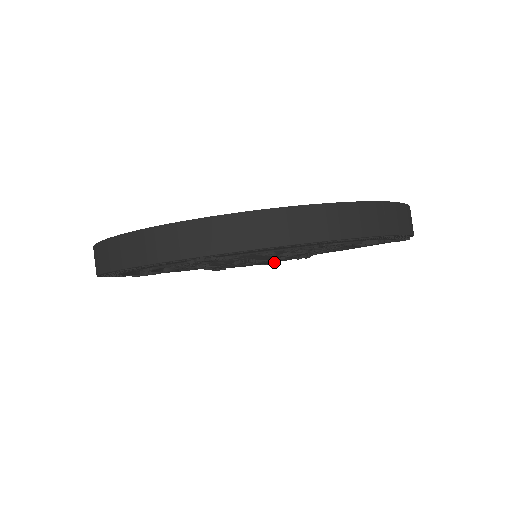
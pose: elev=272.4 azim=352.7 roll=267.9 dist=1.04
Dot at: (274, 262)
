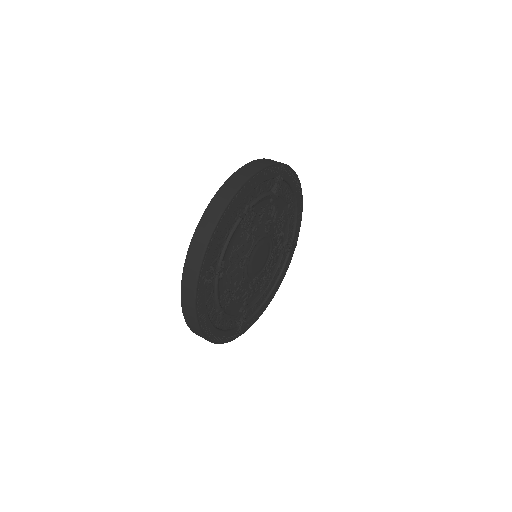
Dot at: (266, 248)
